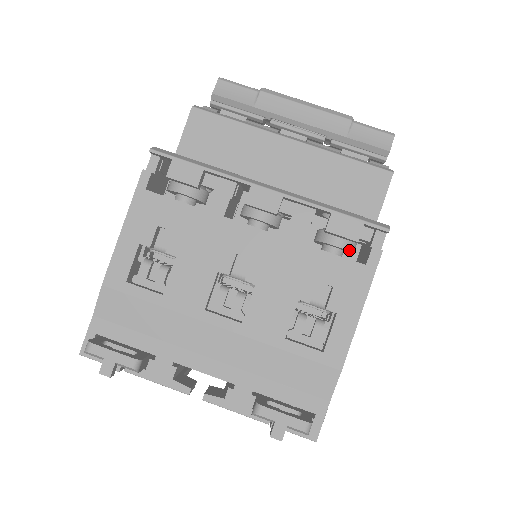
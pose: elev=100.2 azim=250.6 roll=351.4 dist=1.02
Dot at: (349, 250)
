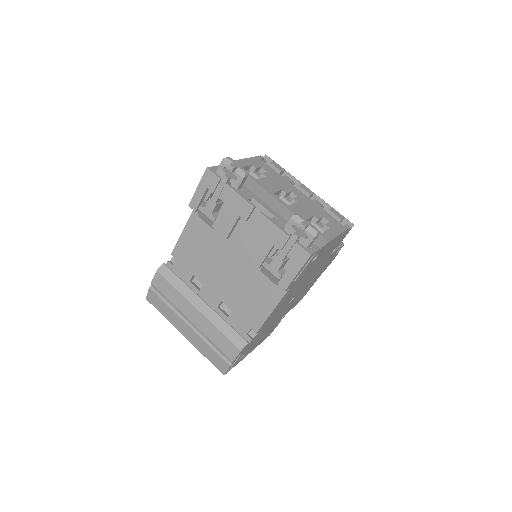
Dot at: occluded
